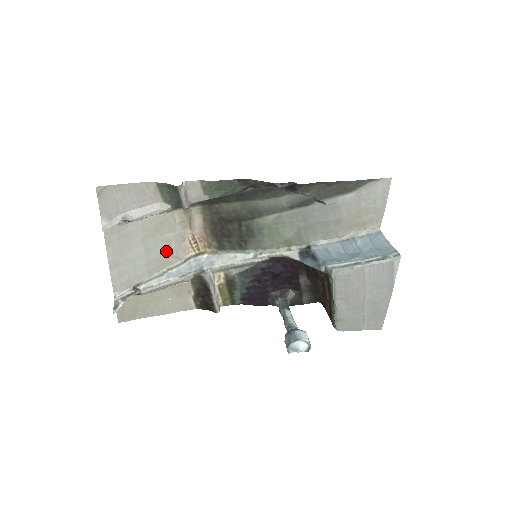
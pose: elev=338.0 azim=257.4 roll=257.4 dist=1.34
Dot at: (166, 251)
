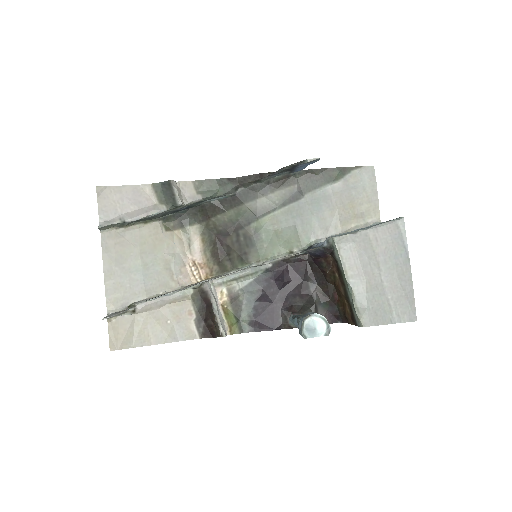
Dot at: (165, 272)
